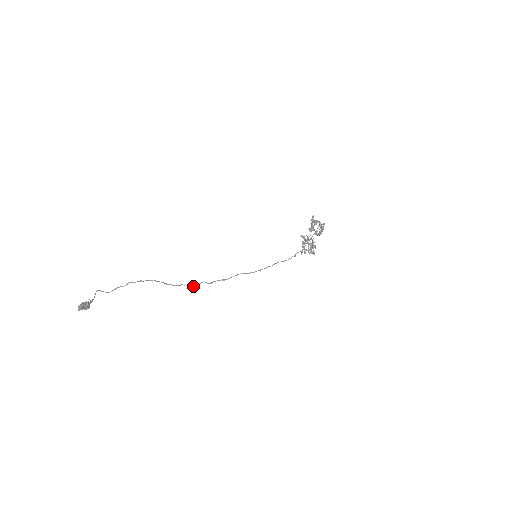
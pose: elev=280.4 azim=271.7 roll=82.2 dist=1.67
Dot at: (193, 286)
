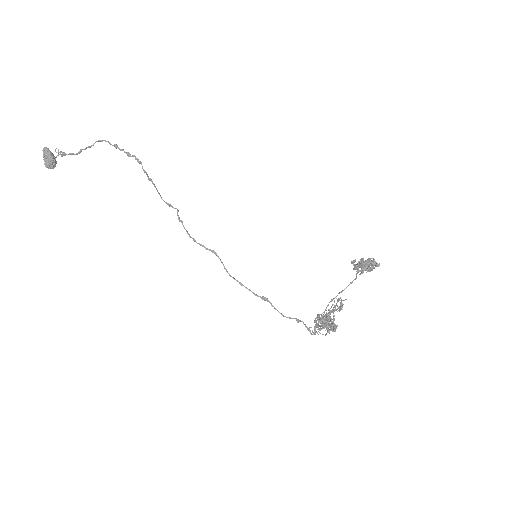
Dot at: occluded
